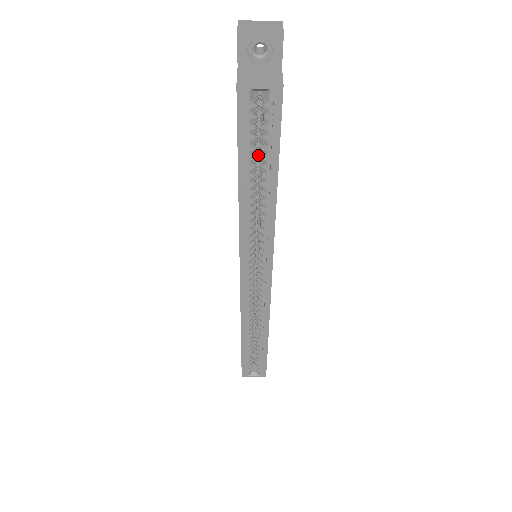
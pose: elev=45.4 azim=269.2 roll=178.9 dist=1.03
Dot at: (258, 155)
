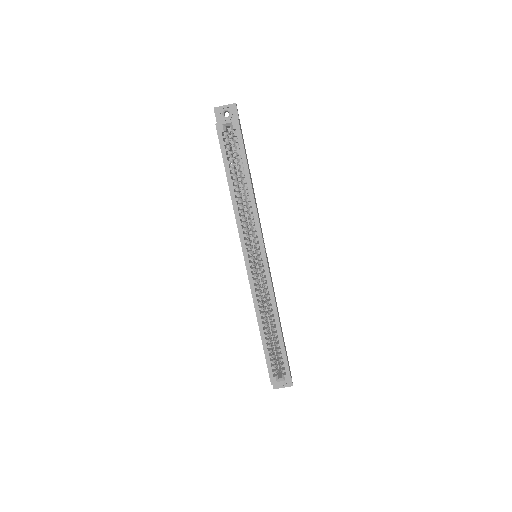
Dot at: (240, 178)
